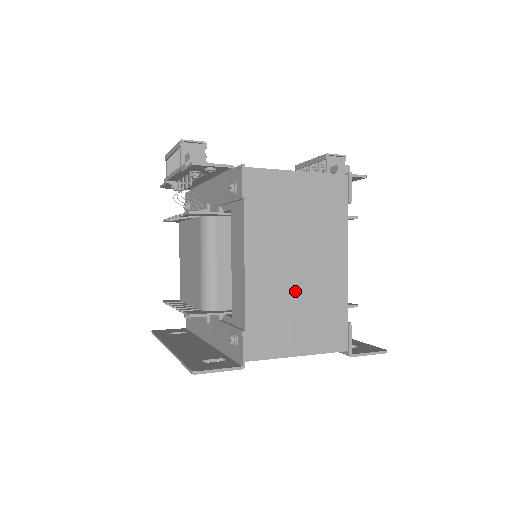
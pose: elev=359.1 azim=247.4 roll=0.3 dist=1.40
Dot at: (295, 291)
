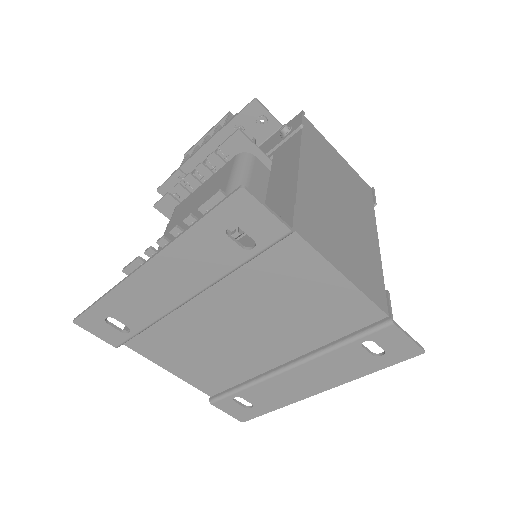
Dot at: (339, 220)
